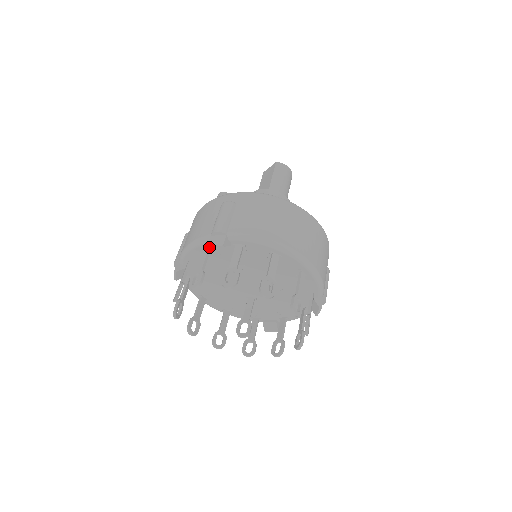
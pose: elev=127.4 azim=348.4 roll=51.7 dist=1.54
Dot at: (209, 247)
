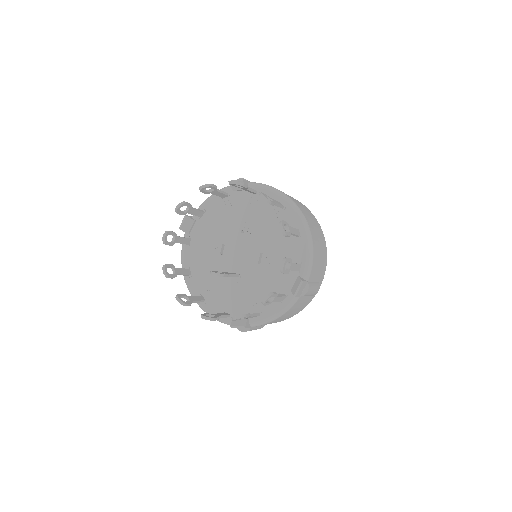
Dot at: occluded
